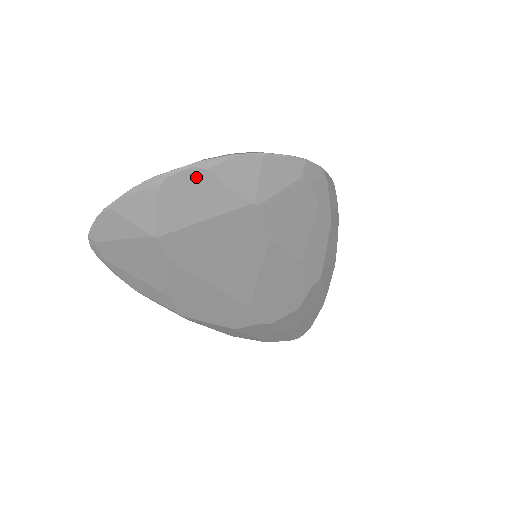
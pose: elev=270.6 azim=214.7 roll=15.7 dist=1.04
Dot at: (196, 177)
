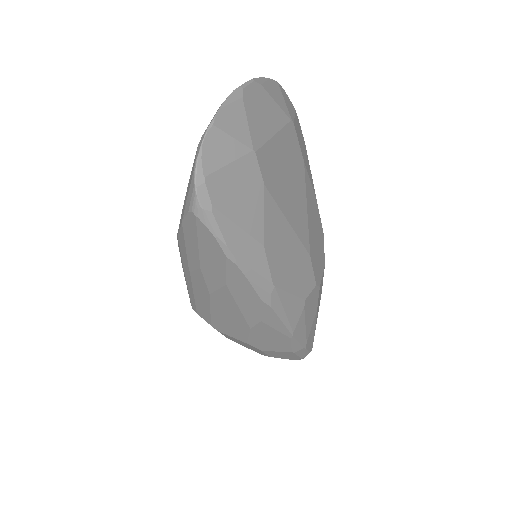
Dot at: (258, 91)
